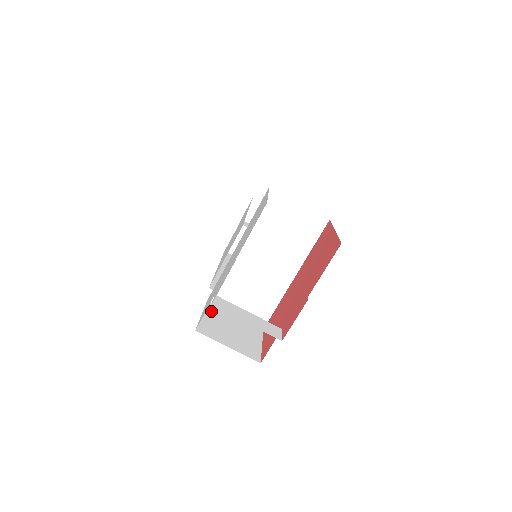
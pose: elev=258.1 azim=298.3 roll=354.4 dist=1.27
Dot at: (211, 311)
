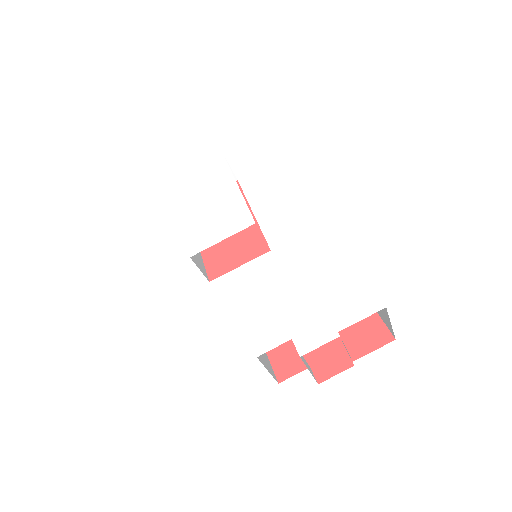
Dot at: occluded
